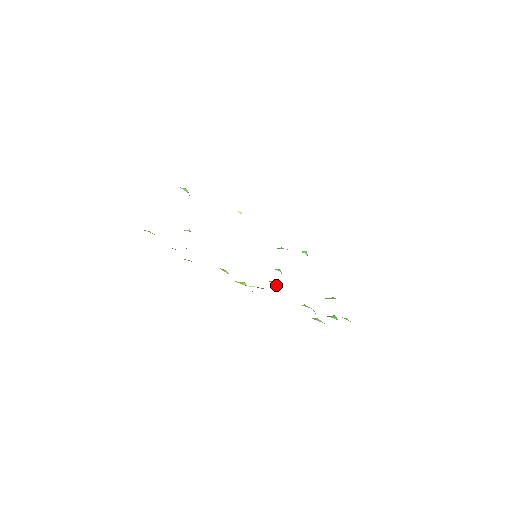
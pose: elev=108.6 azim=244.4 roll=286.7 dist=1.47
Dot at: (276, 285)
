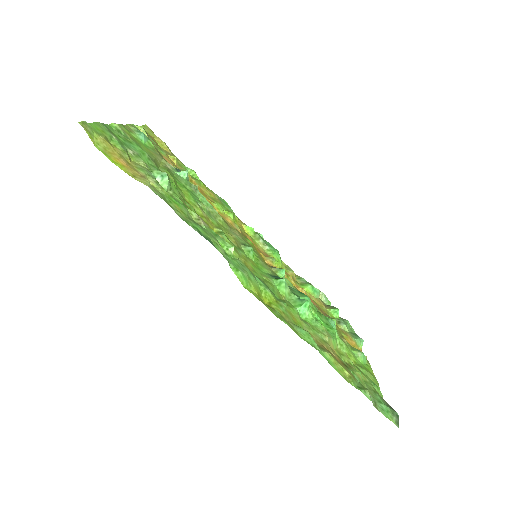
Dot at: occluded
